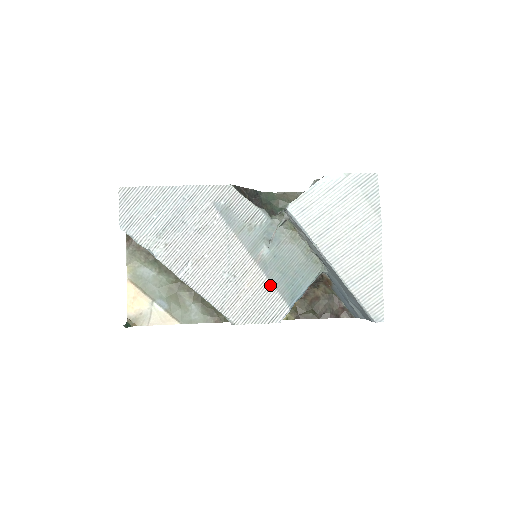
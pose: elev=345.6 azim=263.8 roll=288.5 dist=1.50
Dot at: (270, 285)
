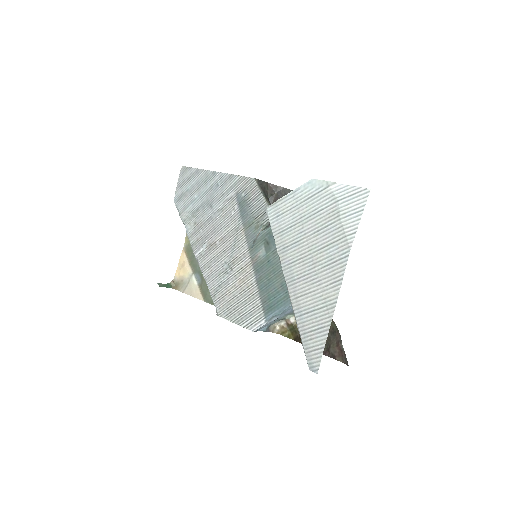
Dot at: (256, 289)
